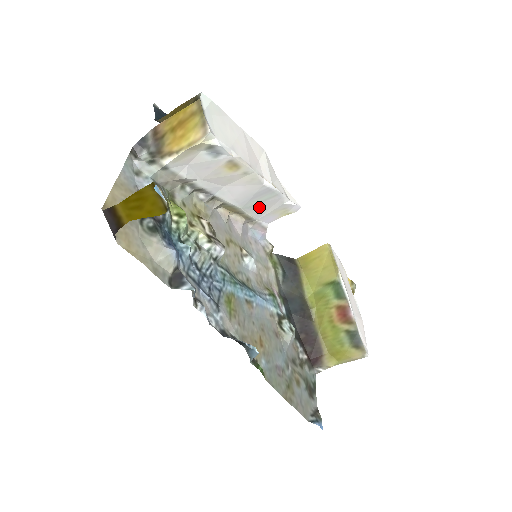
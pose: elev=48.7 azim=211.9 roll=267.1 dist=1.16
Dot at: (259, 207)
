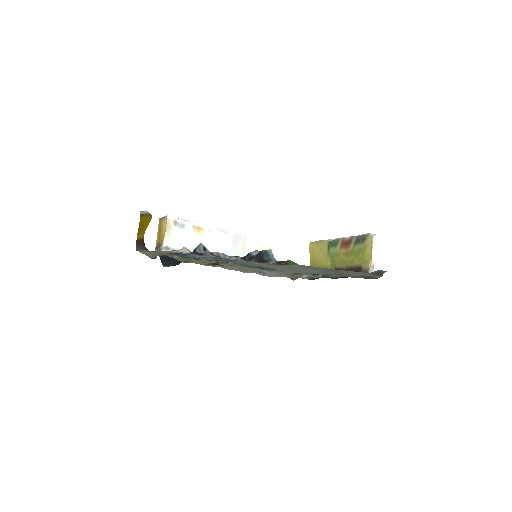
Dot at: (247, 253)
